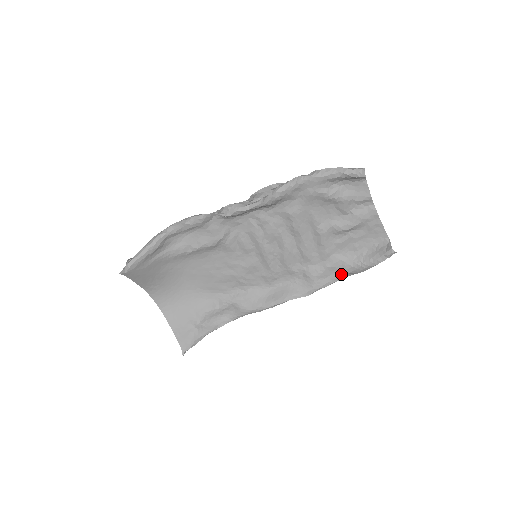
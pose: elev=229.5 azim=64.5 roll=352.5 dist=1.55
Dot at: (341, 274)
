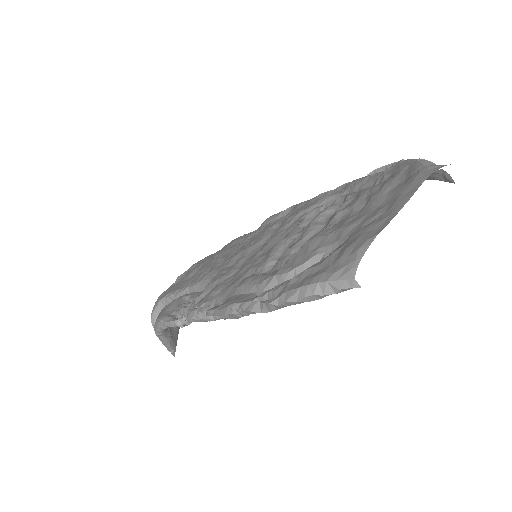
Dot at: occluded
